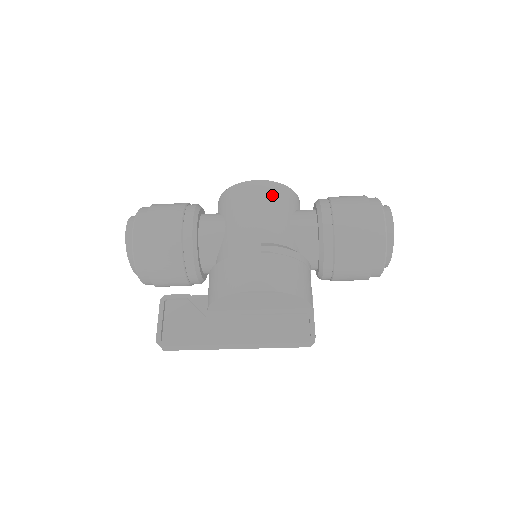
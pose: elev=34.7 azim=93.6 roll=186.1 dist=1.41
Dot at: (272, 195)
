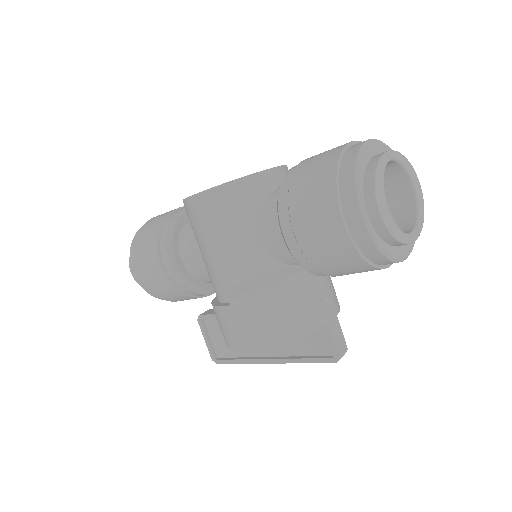
Dot at: (220, 211)
